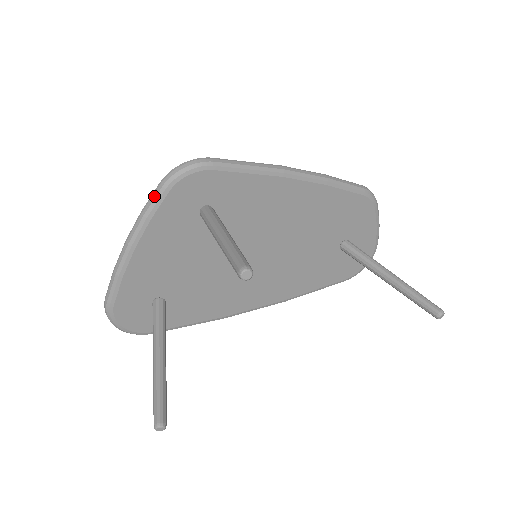
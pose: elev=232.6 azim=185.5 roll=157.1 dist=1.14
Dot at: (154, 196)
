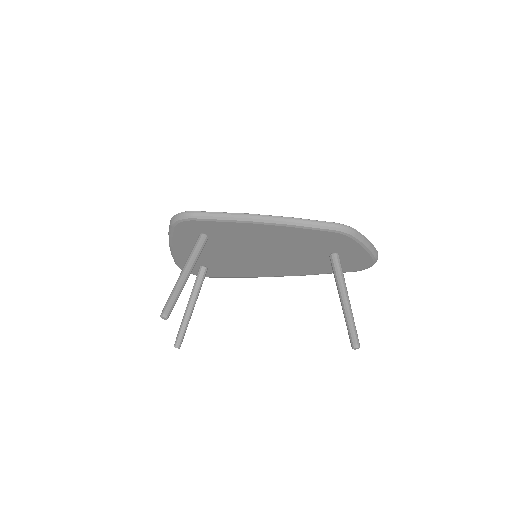
Dot at: (169, 227)
